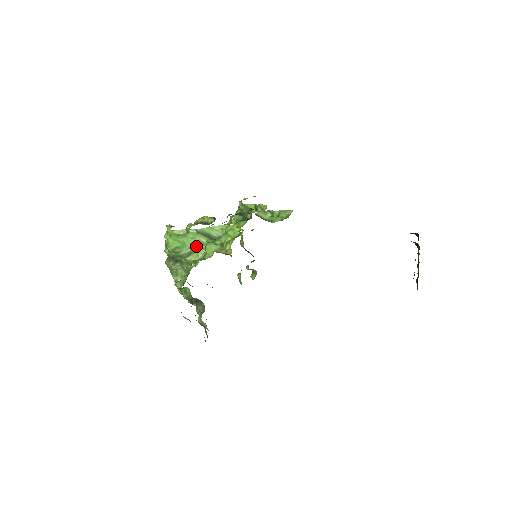
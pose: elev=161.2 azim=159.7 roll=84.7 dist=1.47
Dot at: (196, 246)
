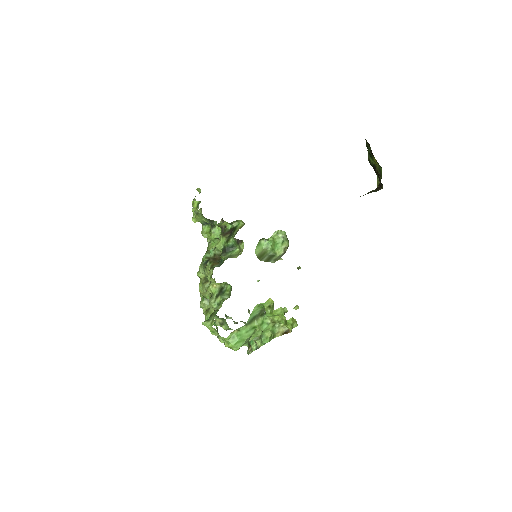
Dot at: (252, 333)
